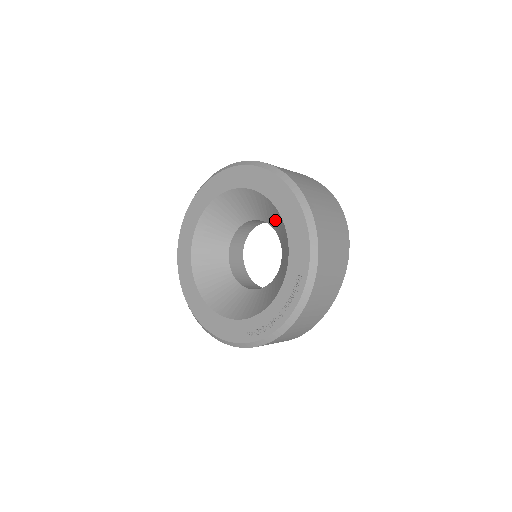
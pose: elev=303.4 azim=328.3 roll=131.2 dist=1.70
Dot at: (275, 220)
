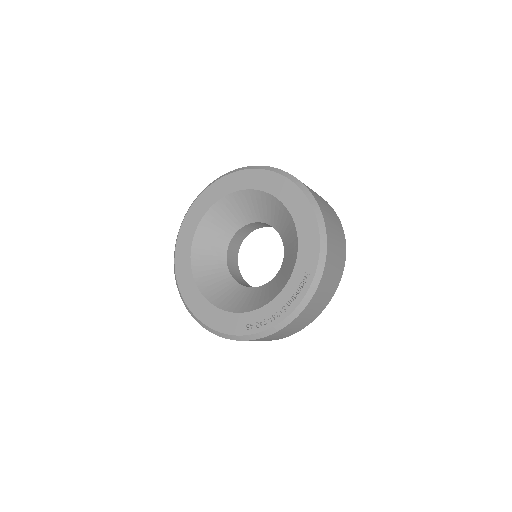
Dot at: (283, 222)
